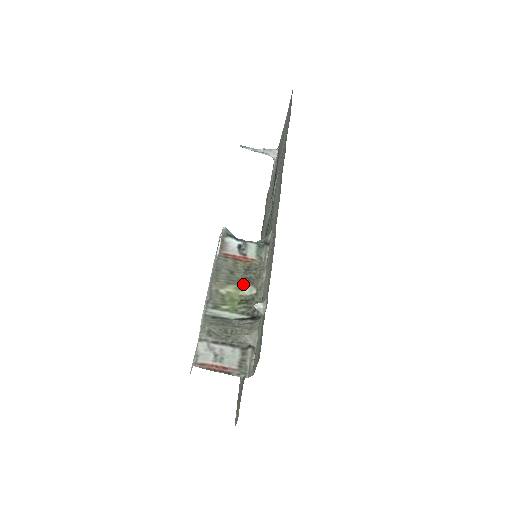
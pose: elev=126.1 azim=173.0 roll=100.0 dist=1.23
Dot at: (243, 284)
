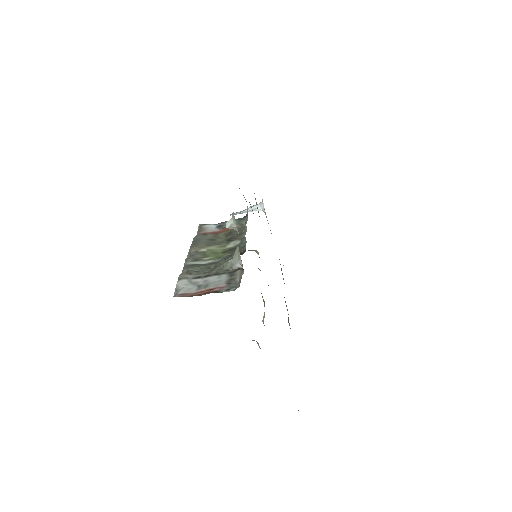
Dot at: (226, 243)
